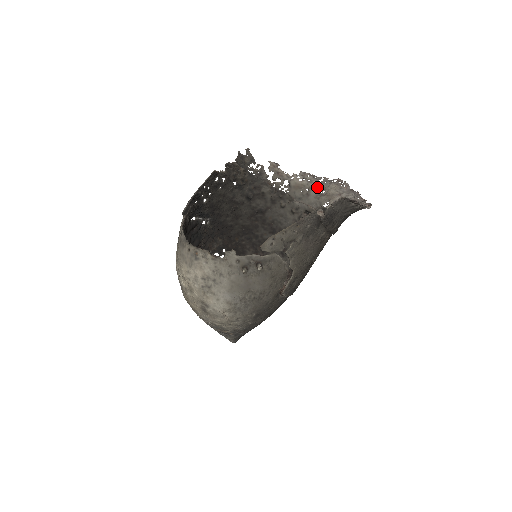
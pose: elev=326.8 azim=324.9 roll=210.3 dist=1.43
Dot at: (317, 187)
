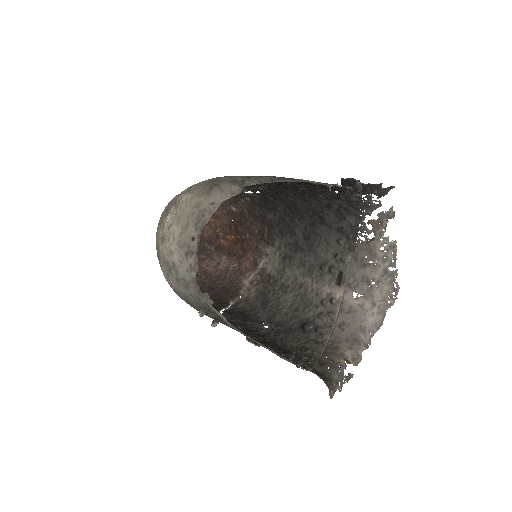
Dot at: (378, 272)
